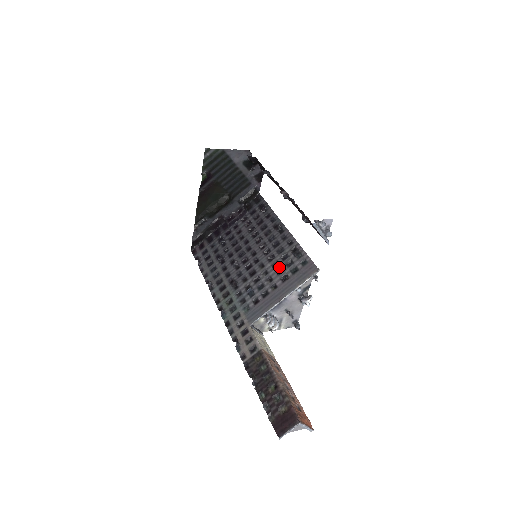
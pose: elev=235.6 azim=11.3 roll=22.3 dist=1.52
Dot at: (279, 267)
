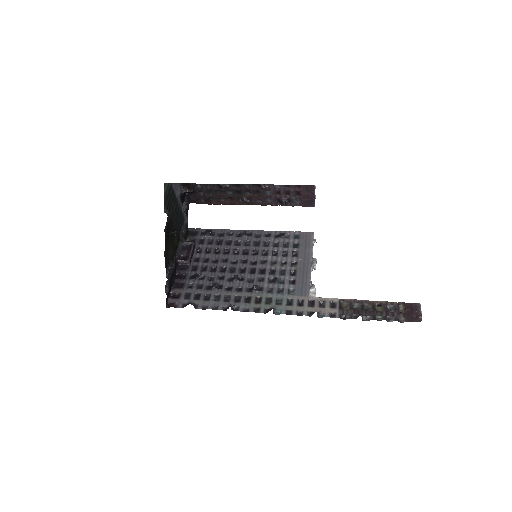
Dot at: (281, 252)
